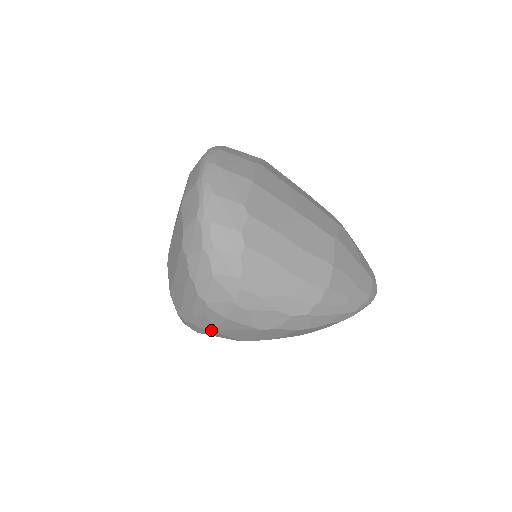
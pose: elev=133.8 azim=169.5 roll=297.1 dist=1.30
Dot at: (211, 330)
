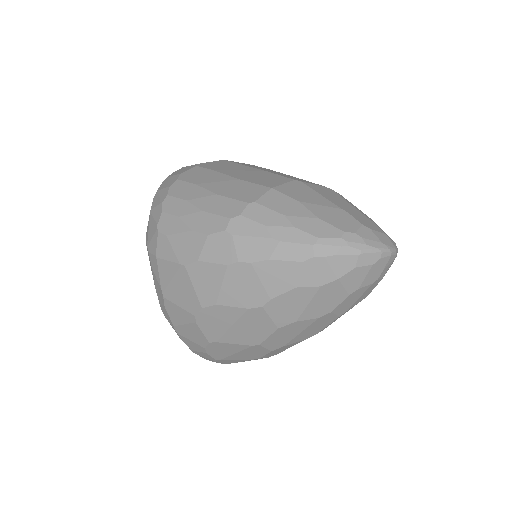
Dot at: (163, 296)
